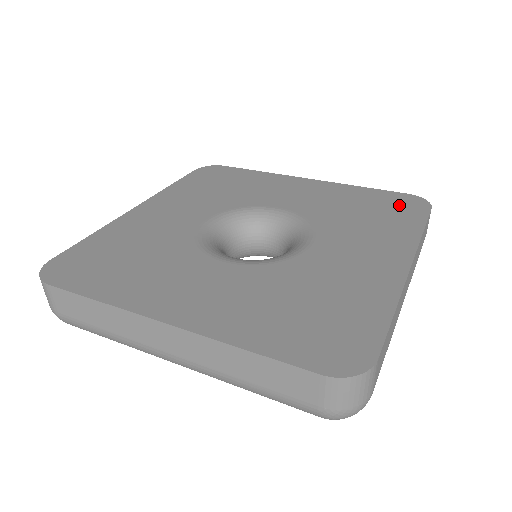
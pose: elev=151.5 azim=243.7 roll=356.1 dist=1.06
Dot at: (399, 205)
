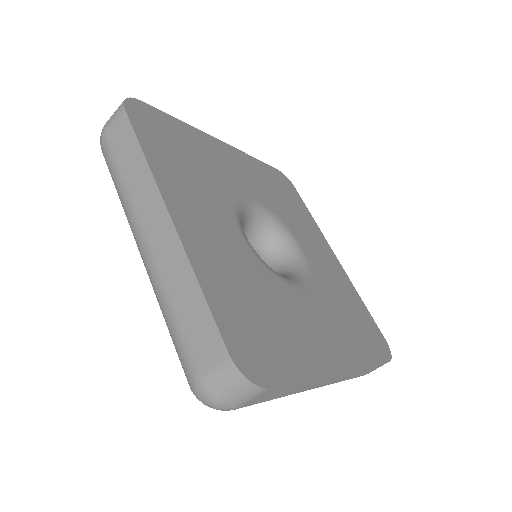
Dot at: (373, 336)
